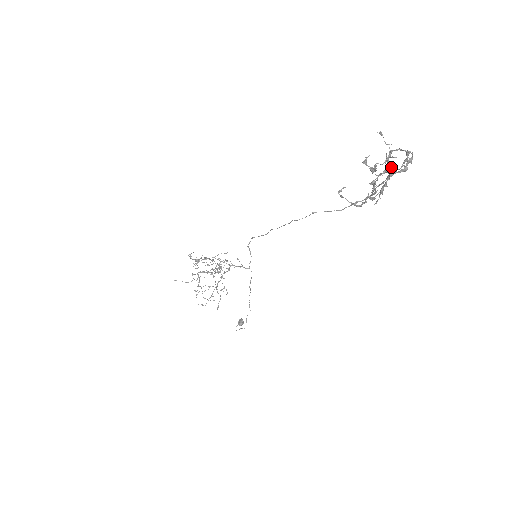
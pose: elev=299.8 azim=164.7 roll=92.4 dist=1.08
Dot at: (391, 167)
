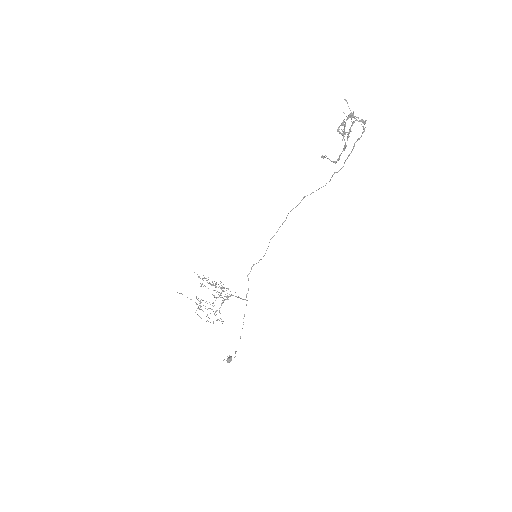
Dot at: (353, 113)
